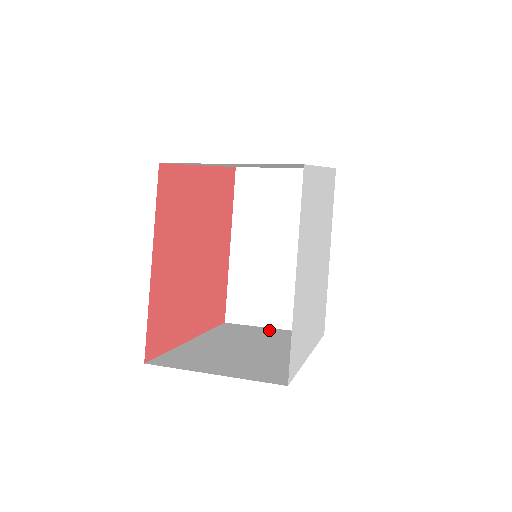
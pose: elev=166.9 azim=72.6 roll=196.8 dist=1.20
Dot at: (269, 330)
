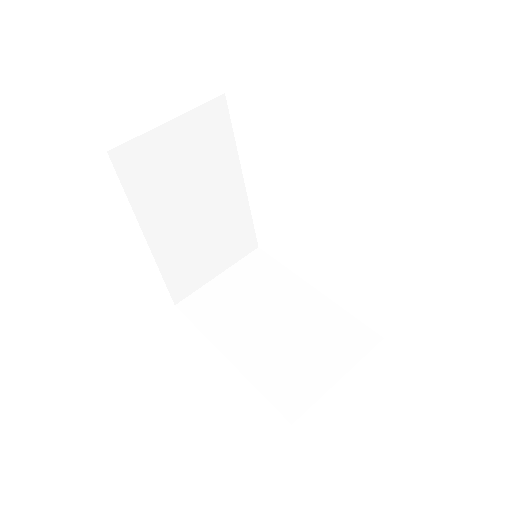
Dot at: (225, 281)
